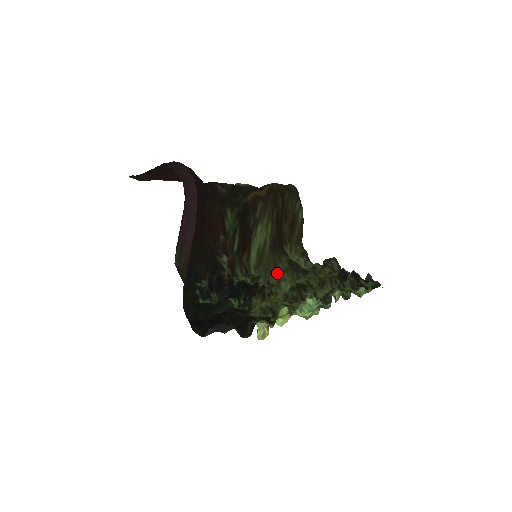
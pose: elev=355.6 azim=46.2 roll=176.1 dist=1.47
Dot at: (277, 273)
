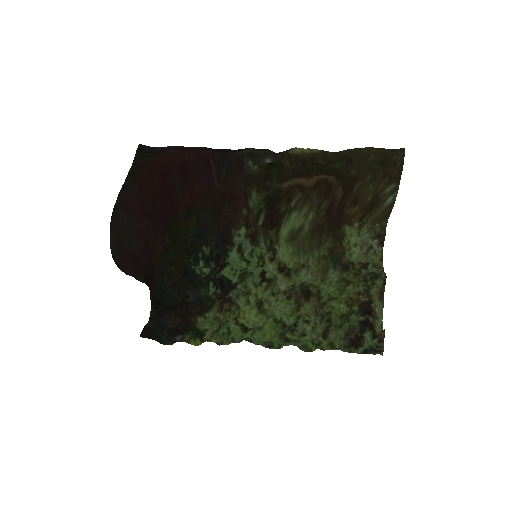
Dot at: (309, 256)
